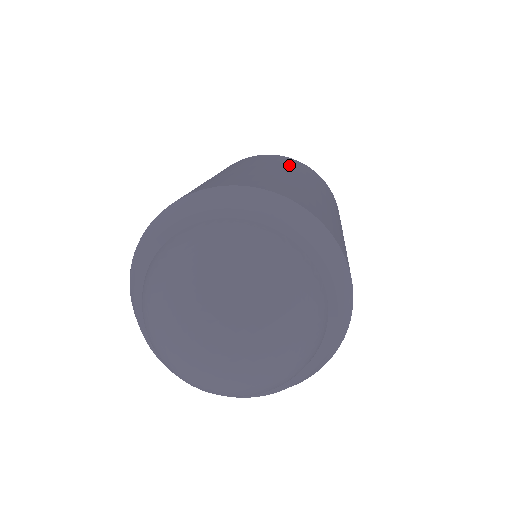
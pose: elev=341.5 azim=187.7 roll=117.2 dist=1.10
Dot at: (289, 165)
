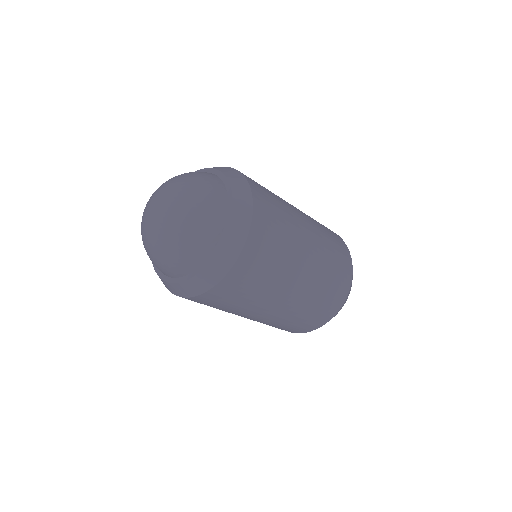
Dot at: (317, 222)
